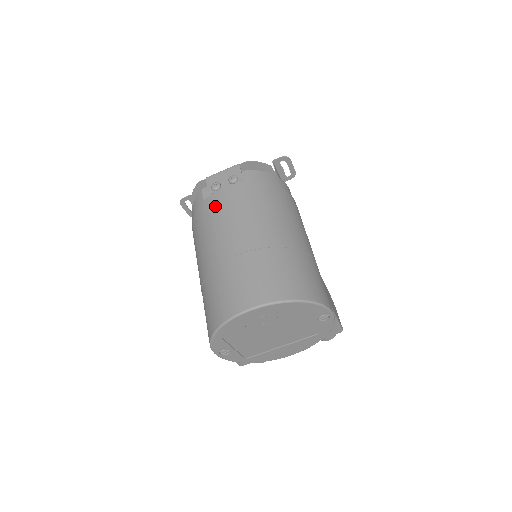
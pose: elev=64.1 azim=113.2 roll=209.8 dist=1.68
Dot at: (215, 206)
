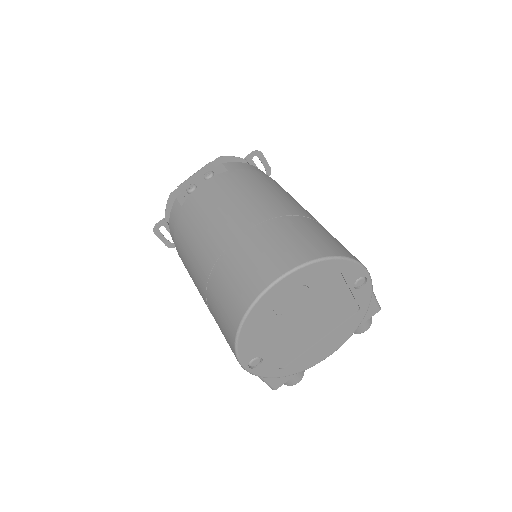
Dot at: (197, 203)
